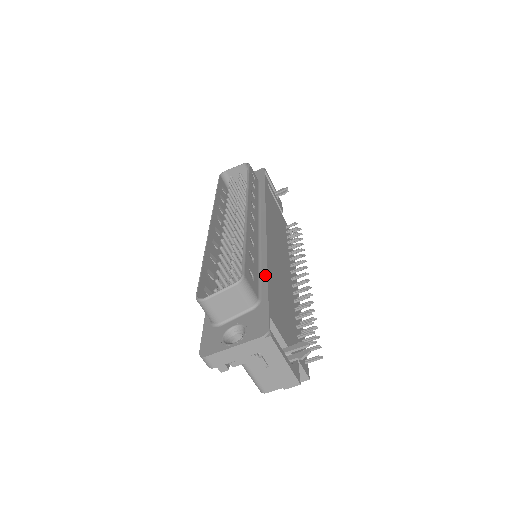
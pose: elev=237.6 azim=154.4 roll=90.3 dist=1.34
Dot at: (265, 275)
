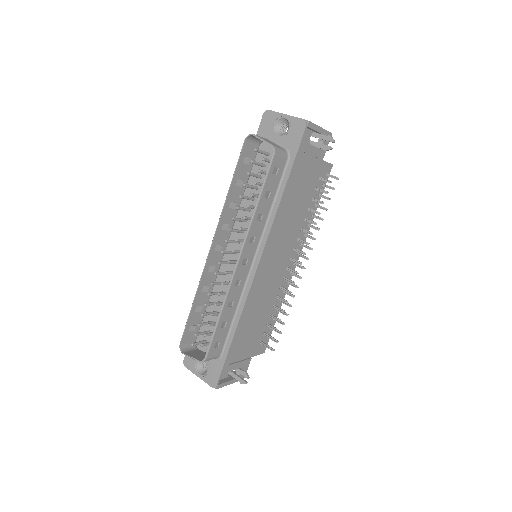
Dot at: (233, 334)
